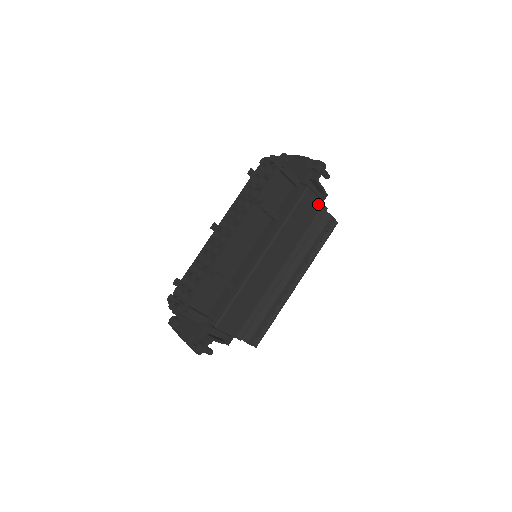
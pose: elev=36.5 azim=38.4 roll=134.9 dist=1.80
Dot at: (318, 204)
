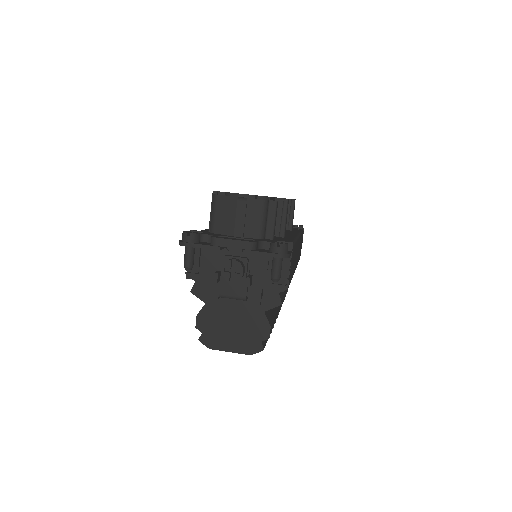
Dot at: (300, 253)
